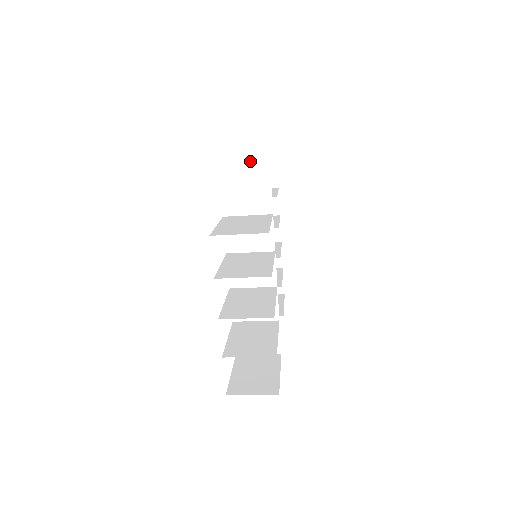
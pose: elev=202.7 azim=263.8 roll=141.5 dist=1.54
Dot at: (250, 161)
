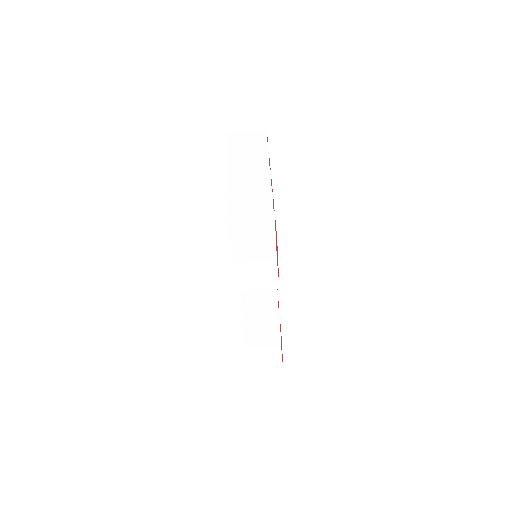
Dot at: occluded
